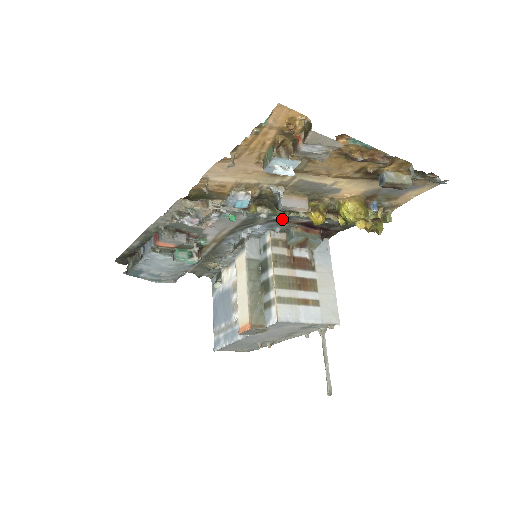
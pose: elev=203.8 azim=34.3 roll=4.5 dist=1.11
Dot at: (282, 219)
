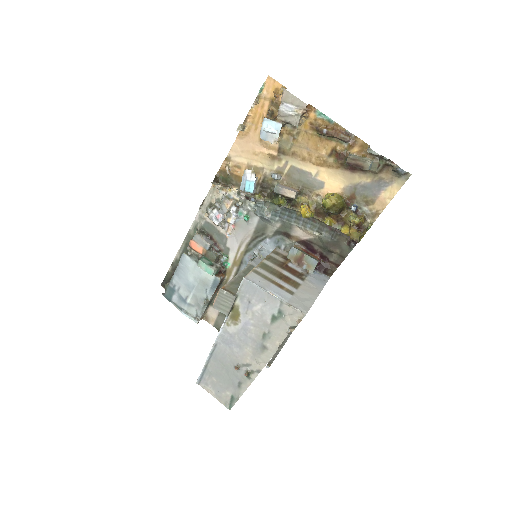
Dot at: (285, 230)
